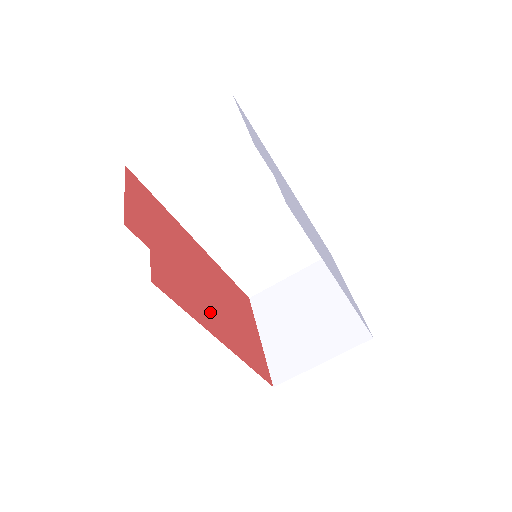
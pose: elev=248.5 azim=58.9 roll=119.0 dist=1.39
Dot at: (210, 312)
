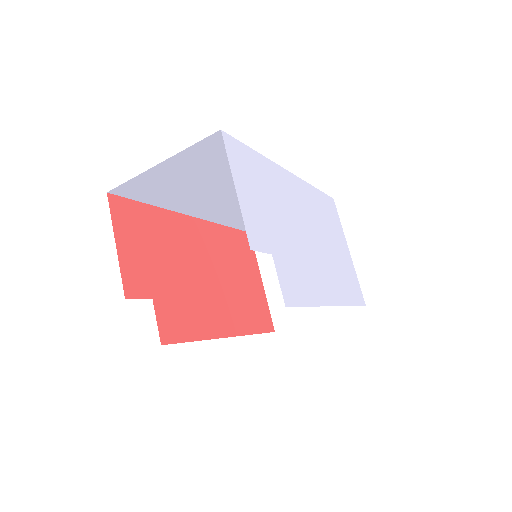
Dot at: (215, 310)
